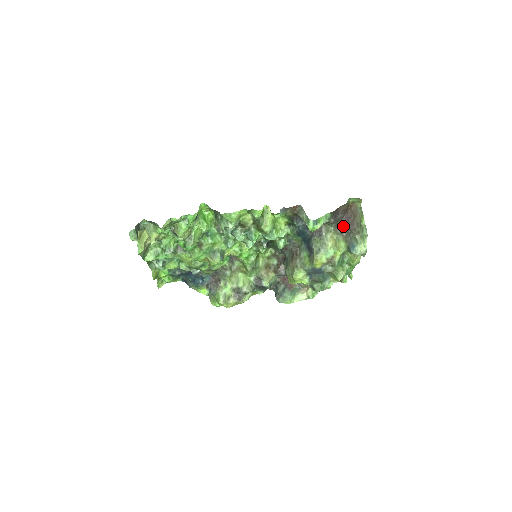
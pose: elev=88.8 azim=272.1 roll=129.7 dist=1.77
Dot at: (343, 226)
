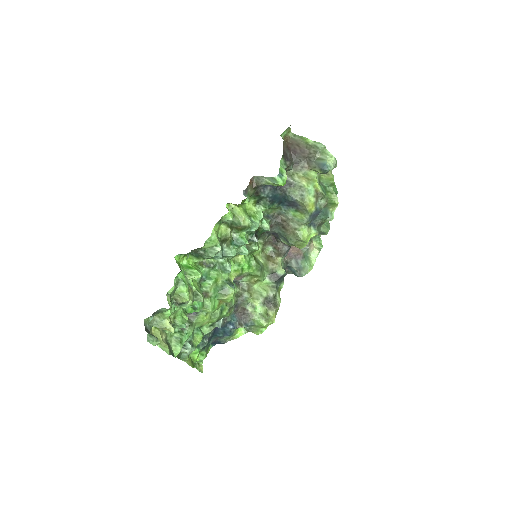
Dot at: (298, 161)
